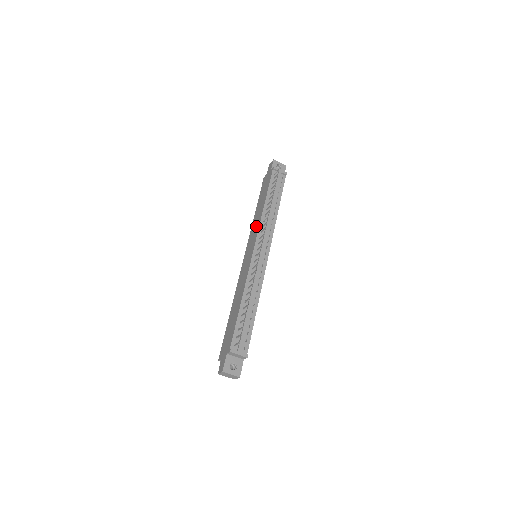
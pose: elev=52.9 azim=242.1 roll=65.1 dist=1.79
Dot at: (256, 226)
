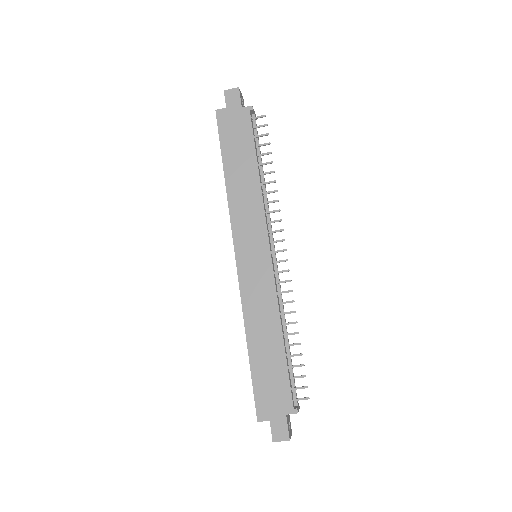
Dot at: (252, 209)
